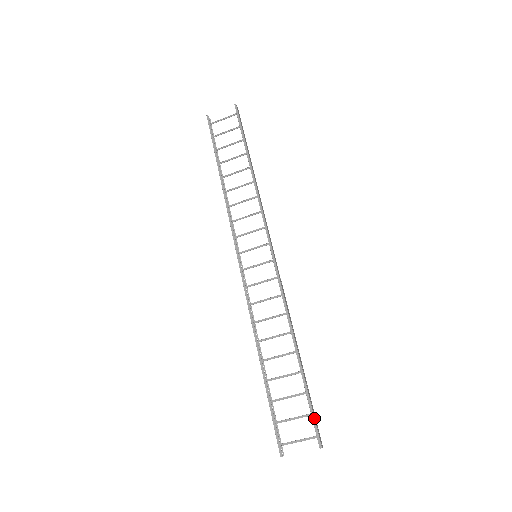
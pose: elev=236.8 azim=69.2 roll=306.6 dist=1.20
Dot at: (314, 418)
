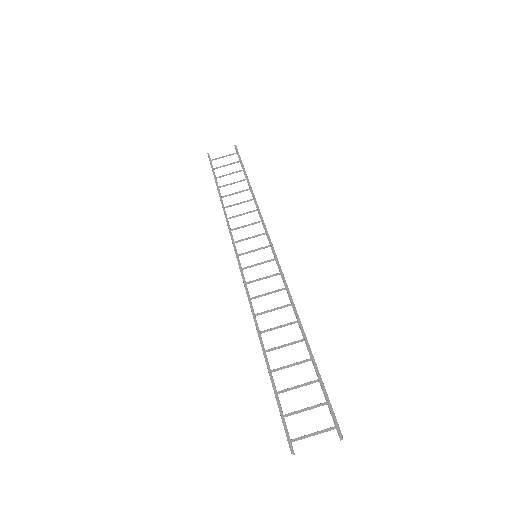
Dot at: (330, 403)
